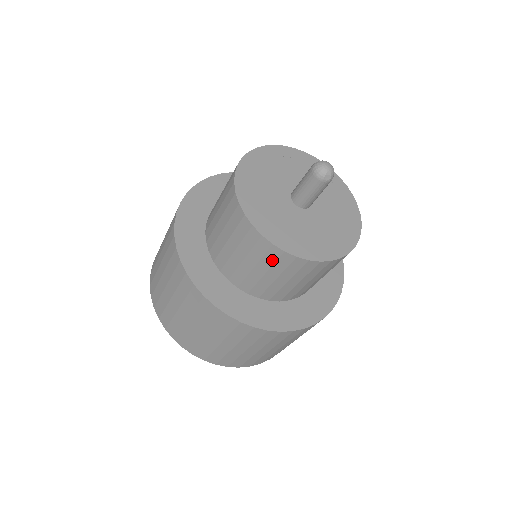
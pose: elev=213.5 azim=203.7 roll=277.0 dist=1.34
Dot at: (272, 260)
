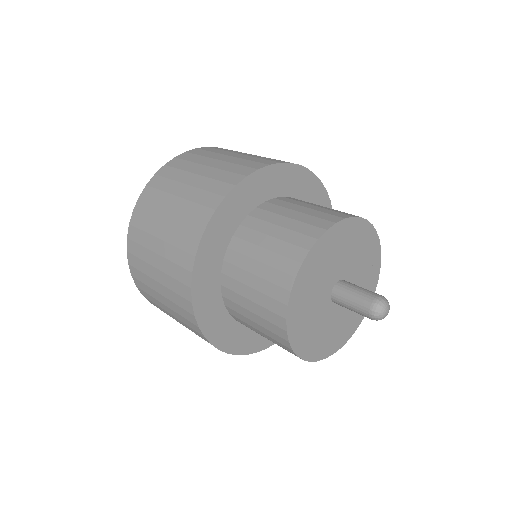
Dot at: occluded
